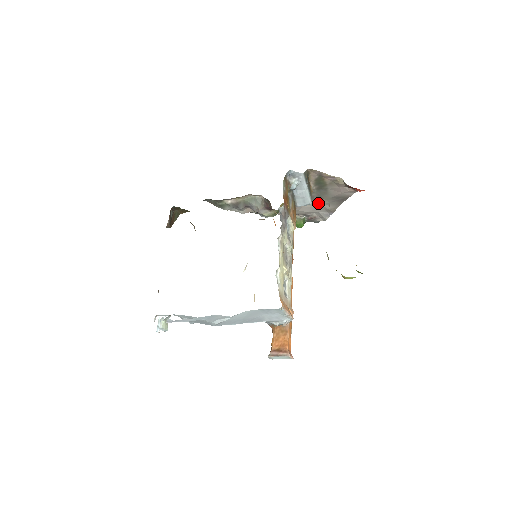
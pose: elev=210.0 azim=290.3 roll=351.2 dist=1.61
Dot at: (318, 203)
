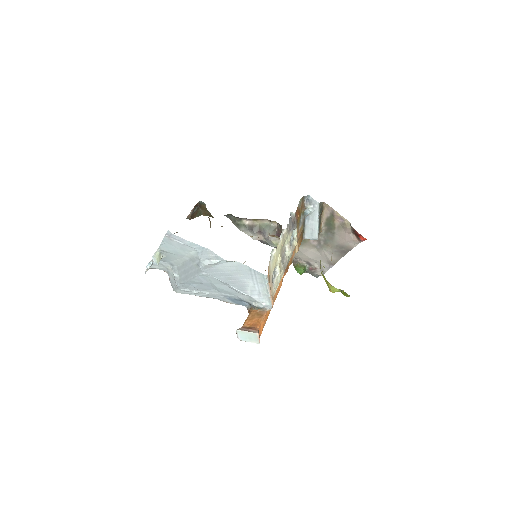
Dot at: (323, 250)
